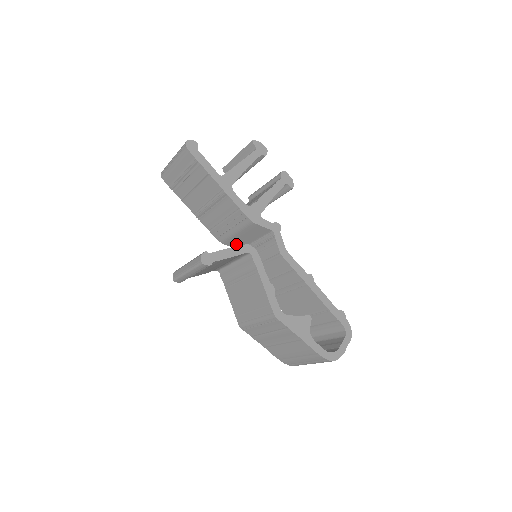
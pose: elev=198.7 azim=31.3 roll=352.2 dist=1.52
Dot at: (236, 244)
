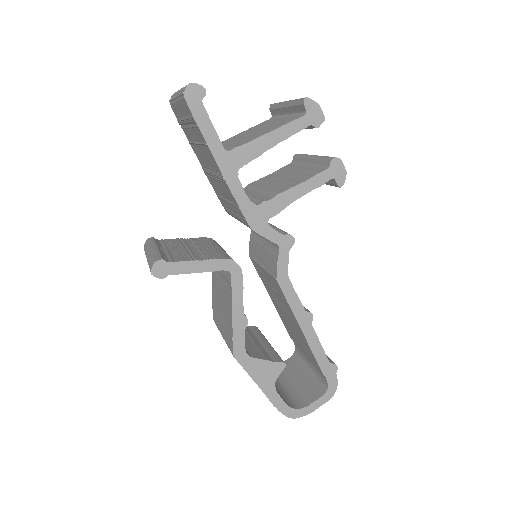
Dot at: occluded
